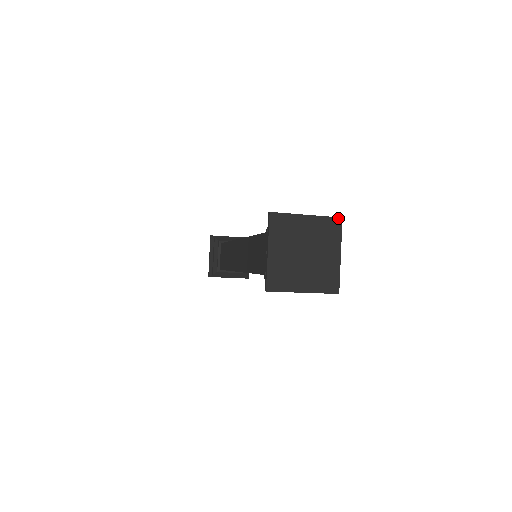
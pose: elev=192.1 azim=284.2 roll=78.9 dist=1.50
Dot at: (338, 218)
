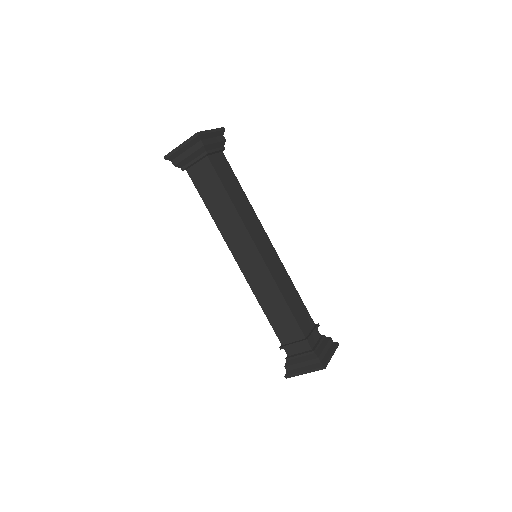
Dot at: occluded
